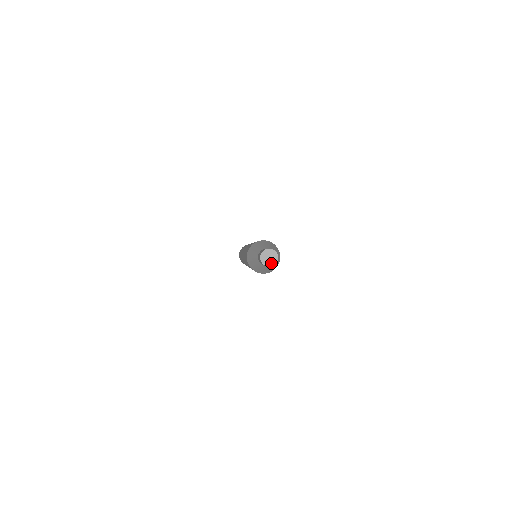
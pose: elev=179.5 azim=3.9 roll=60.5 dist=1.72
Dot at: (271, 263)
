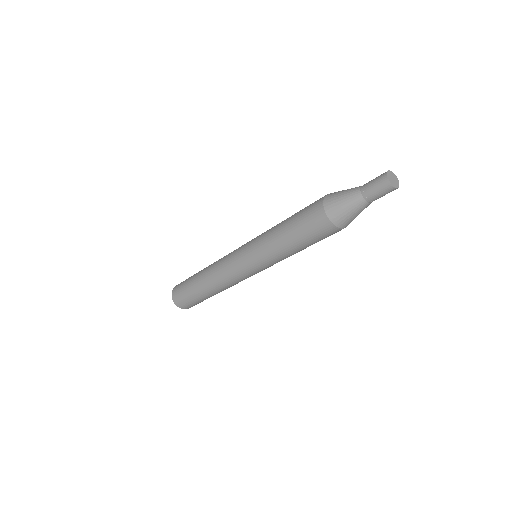
Dot at: (394, 184)
